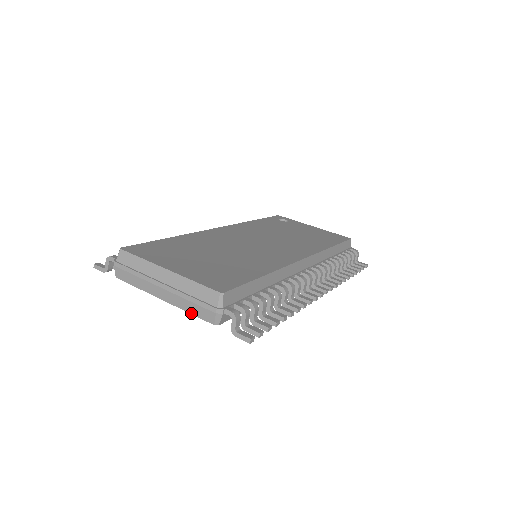
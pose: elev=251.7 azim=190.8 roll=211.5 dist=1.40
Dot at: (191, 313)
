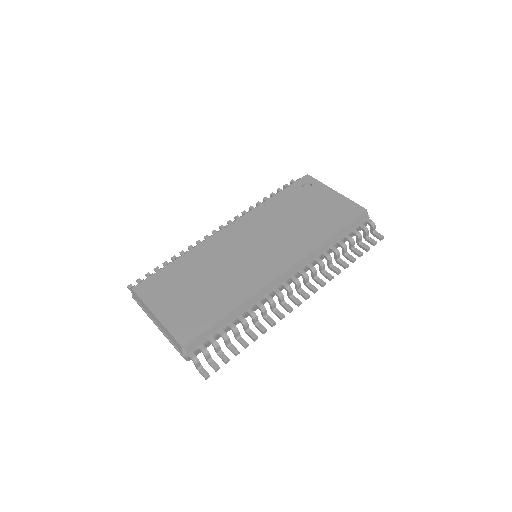
Dot at: occluded
